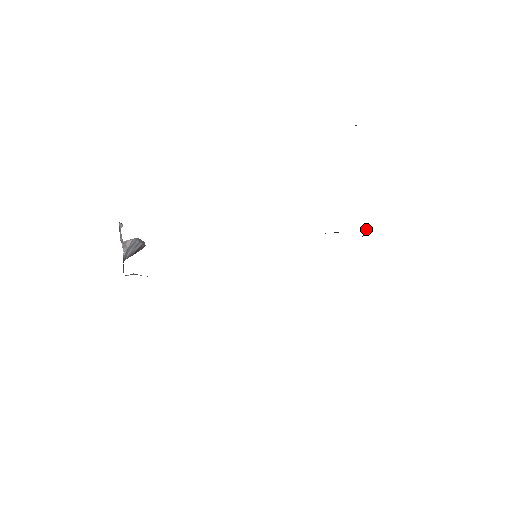
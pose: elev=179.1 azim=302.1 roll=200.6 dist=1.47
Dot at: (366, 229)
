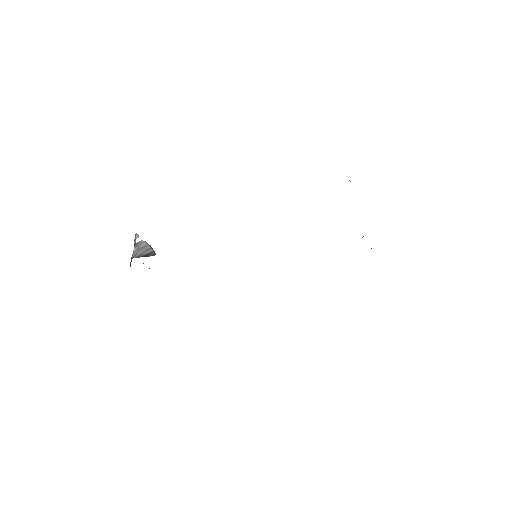
Dot at: (362, 237)
